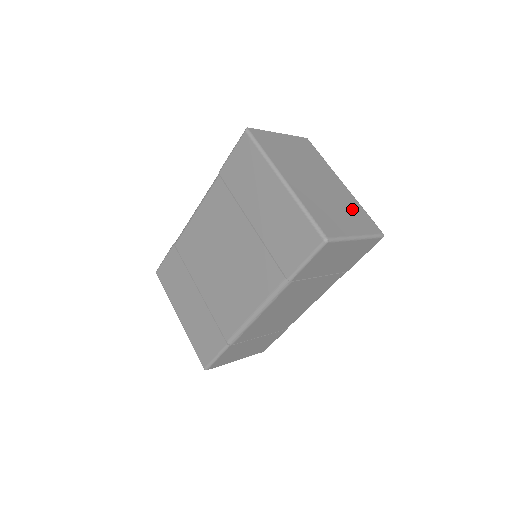
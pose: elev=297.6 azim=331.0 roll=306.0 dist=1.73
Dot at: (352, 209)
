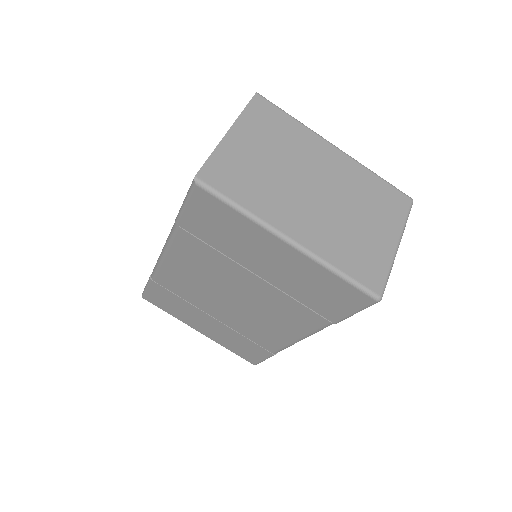
Dot at: (369, 195)
